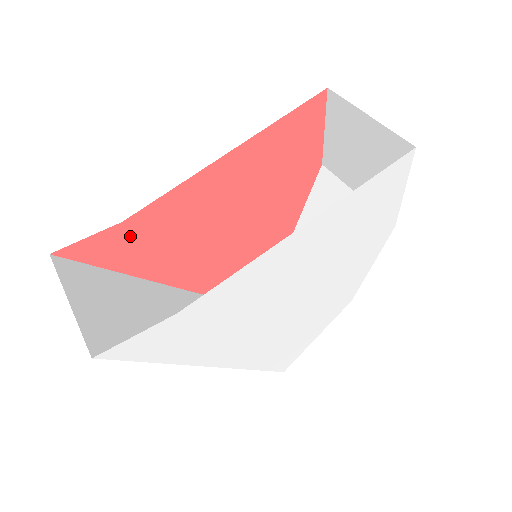
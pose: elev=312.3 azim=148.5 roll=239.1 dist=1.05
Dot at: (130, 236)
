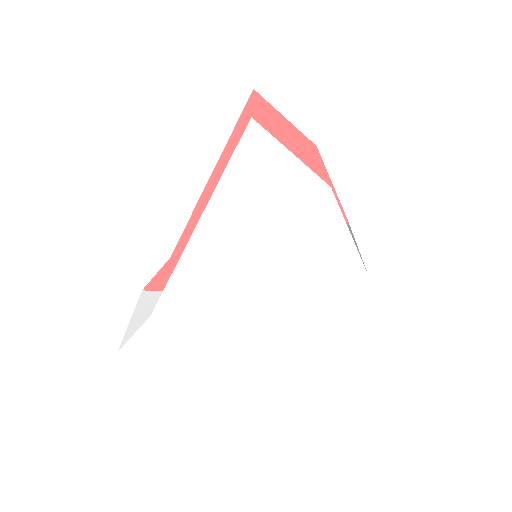
Dot at: occluded
